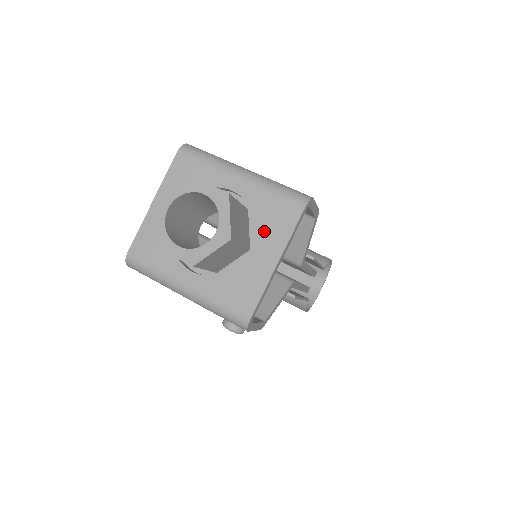
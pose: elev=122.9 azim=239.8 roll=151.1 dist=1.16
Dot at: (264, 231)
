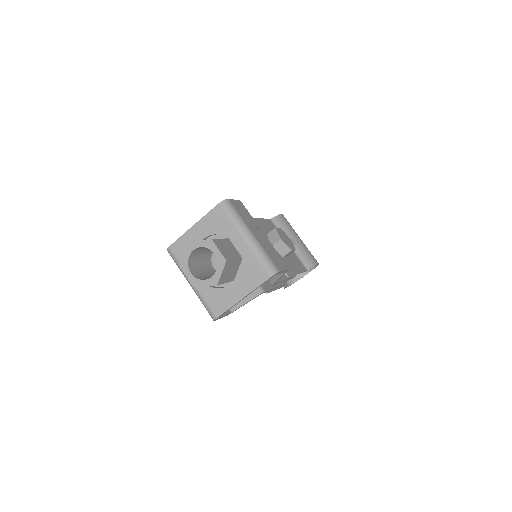
Dot at: (244, 277)
